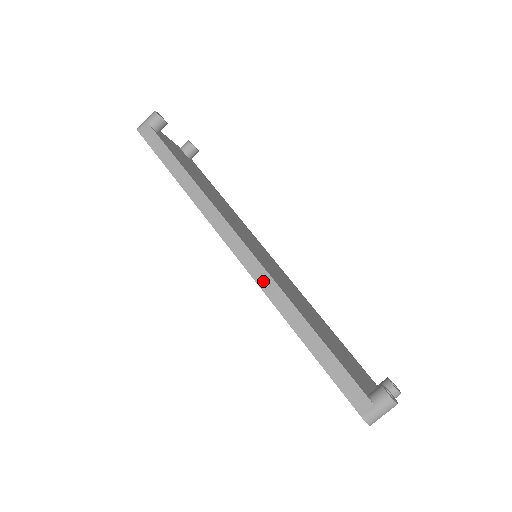
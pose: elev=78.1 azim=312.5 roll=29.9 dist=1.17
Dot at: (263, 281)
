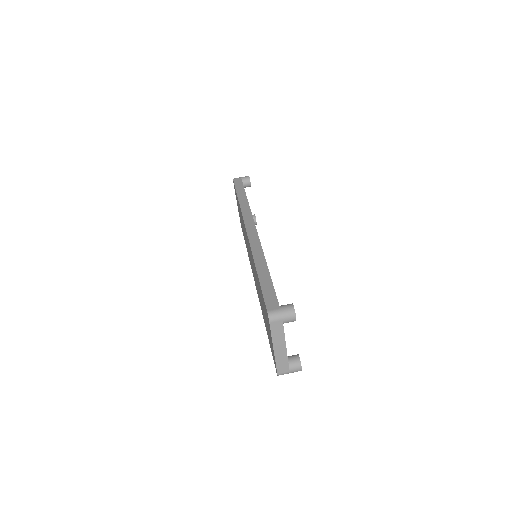
Dot at: (254, 242)
